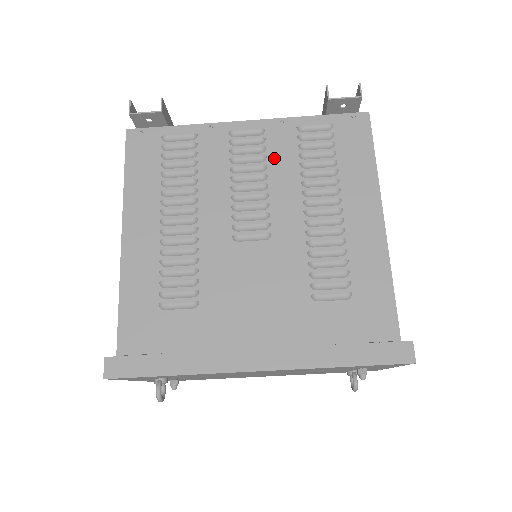
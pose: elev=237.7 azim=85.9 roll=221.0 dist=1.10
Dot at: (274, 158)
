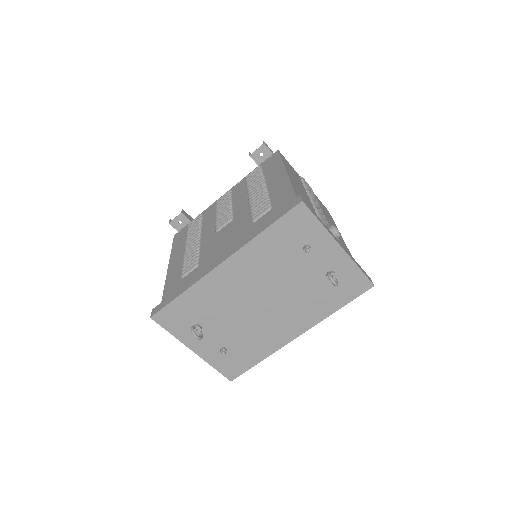
Dot at: (235, 195)
